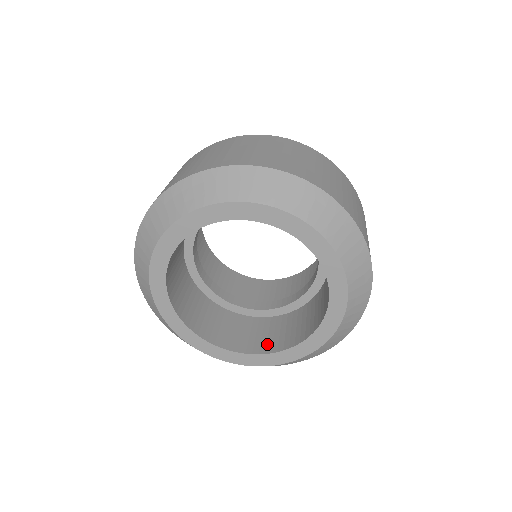
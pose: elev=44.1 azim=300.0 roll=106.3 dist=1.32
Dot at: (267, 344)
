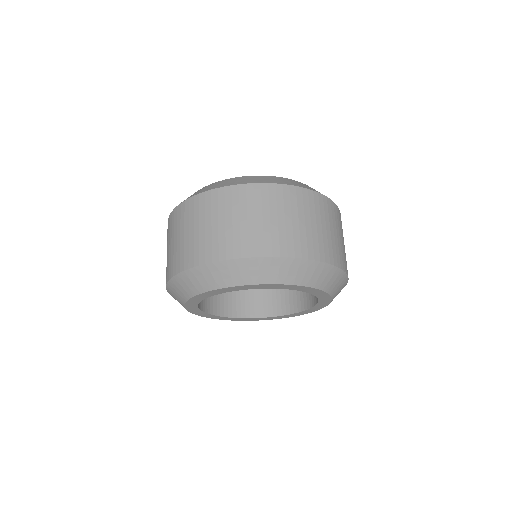
Dot at: (241, 309)
